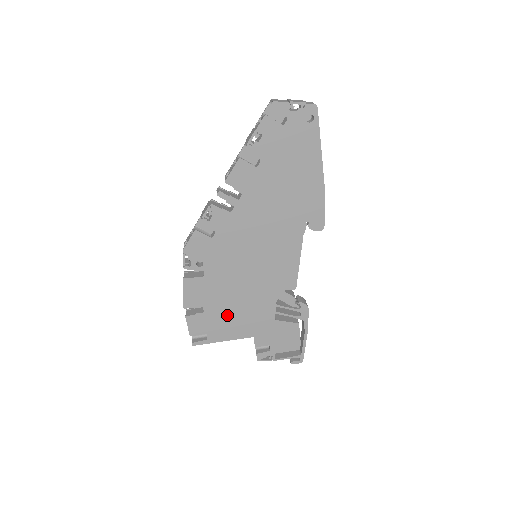
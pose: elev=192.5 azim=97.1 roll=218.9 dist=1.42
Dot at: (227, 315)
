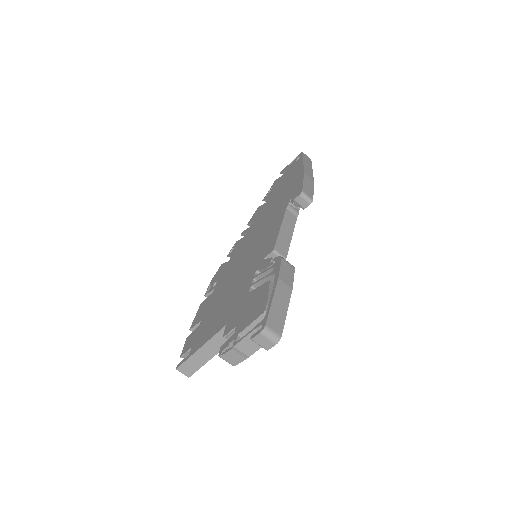
Dot at: (214, 316)
